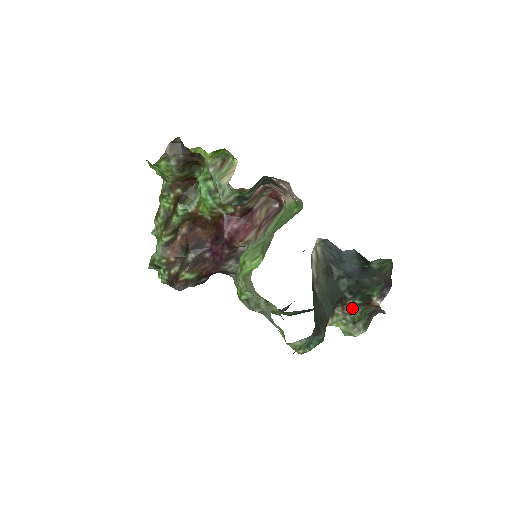
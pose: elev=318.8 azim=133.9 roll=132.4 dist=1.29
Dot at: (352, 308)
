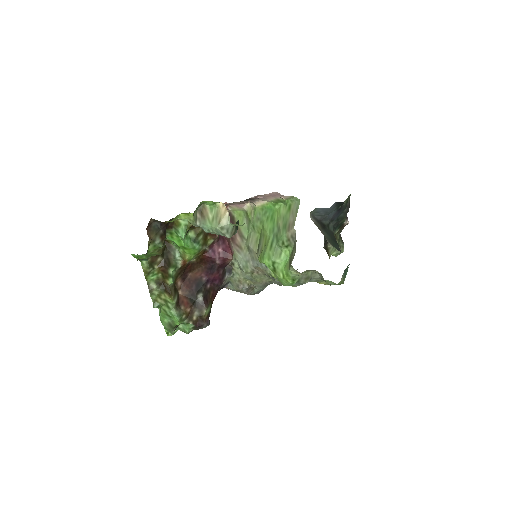
Dot at: occluded
